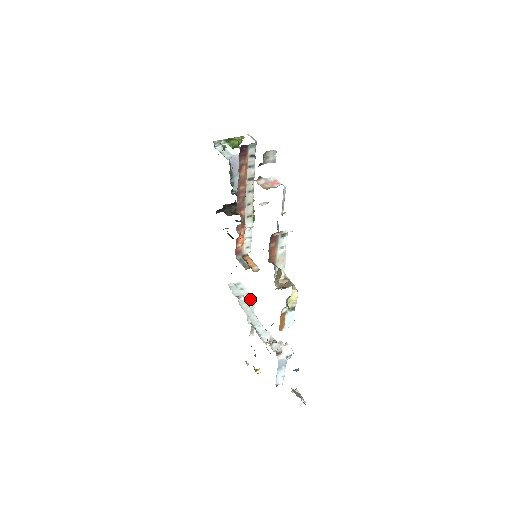
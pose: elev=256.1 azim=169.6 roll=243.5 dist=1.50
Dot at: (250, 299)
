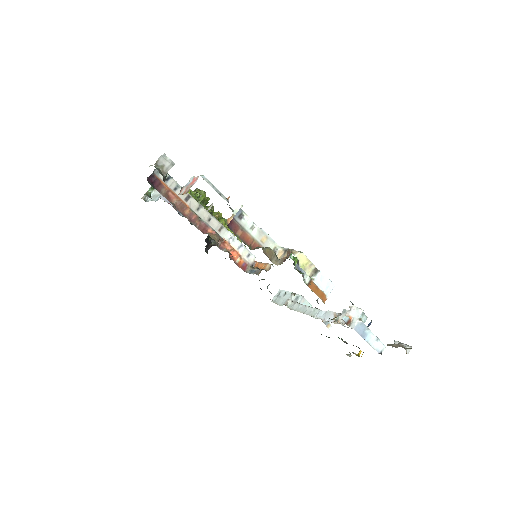
Dot at: (297, 297)
